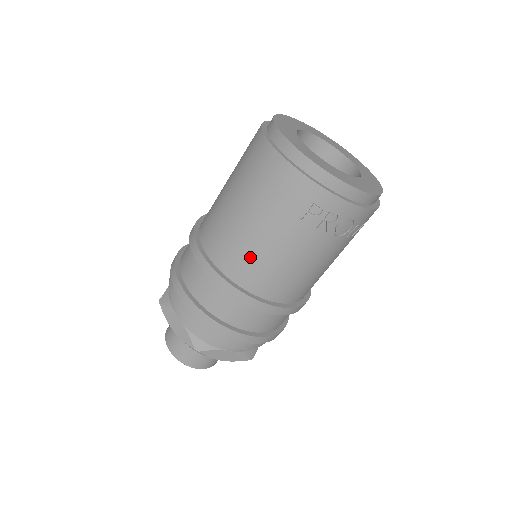
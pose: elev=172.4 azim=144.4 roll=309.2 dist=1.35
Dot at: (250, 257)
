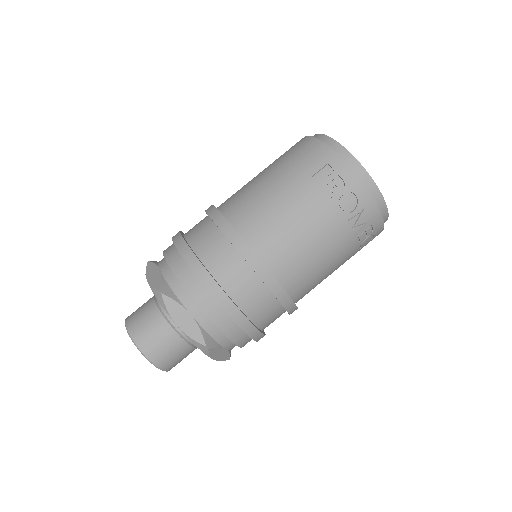
Dot at: (256, 204)
